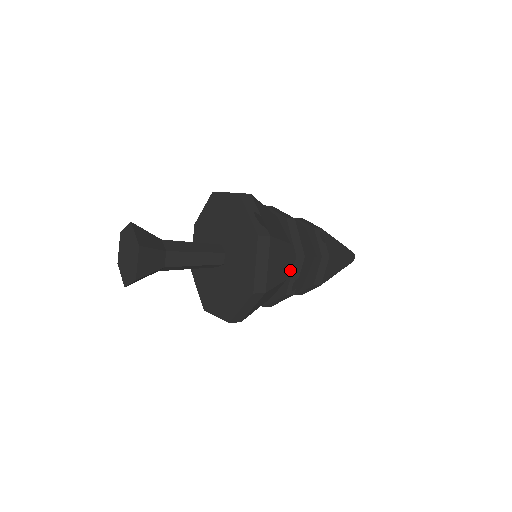
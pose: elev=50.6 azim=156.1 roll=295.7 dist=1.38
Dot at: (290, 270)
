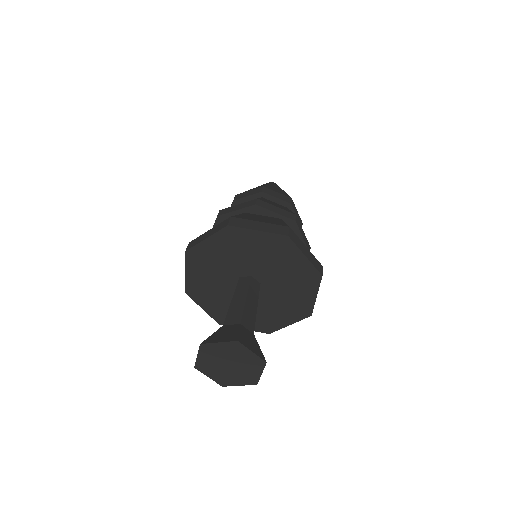
Dot at: occluded
